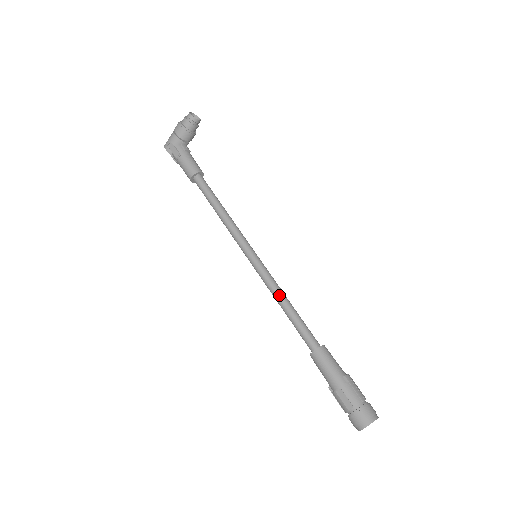
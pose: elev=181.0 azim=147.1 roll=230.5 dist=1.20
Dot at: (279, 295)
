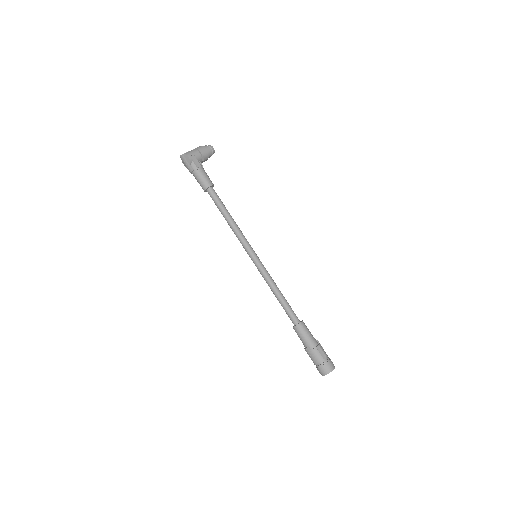
Dot at: occluded
